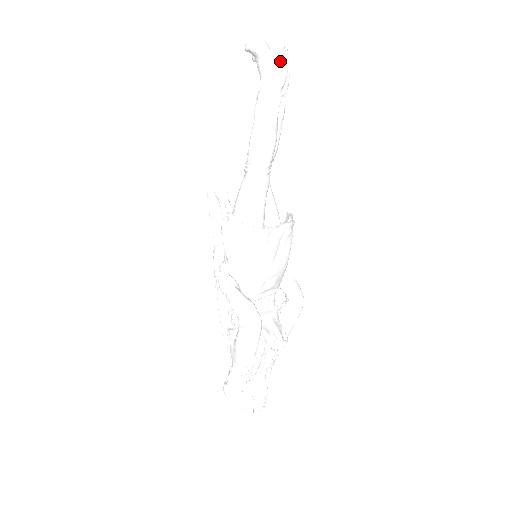
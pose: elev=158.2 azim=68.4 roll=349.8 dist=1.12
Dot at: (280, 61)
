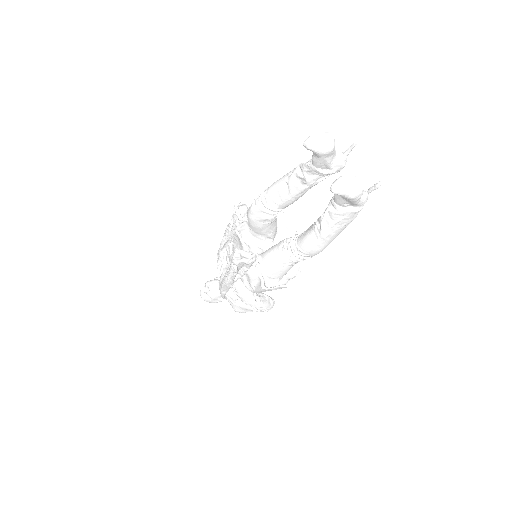
Dot at: (367, 197)
